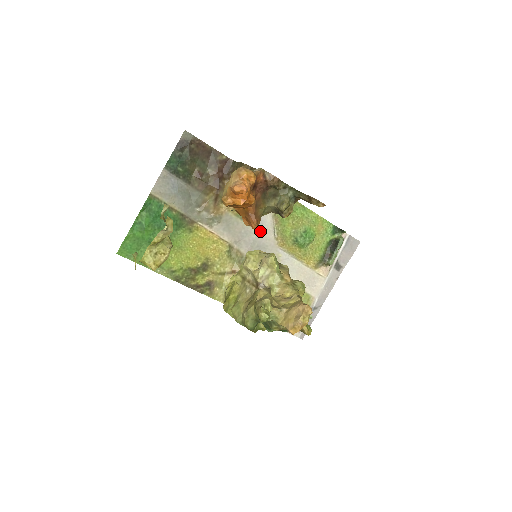
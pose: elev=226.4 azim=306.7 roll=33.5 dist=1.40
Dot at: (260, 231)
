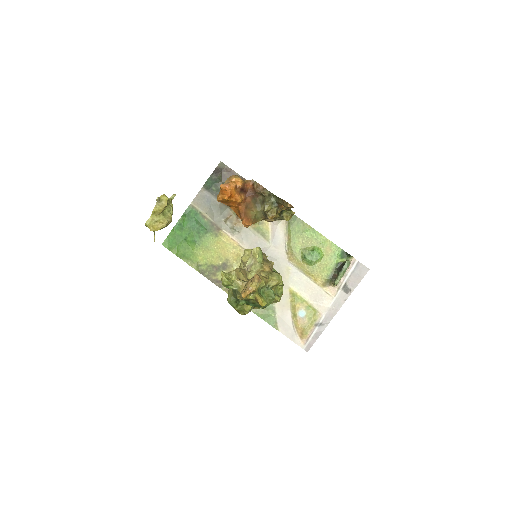
Dot at: (273, 245)
